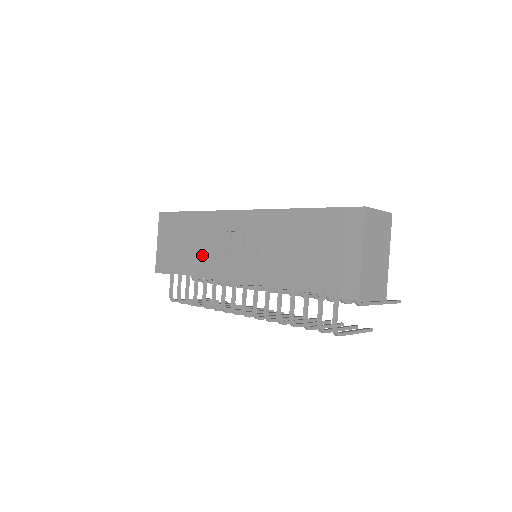
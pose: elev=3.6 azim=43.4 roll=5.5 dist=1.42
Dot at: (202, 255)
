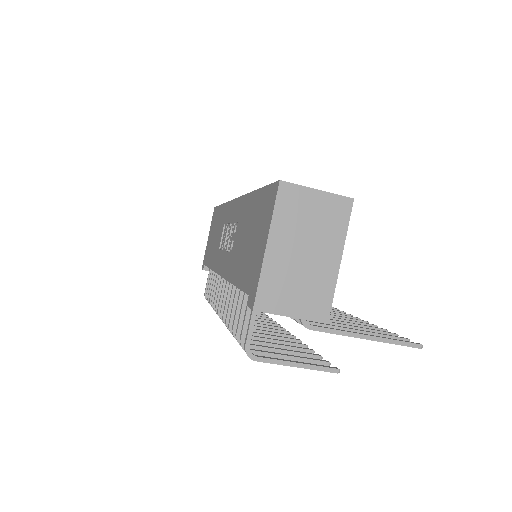
Dot at: (216, 250)
